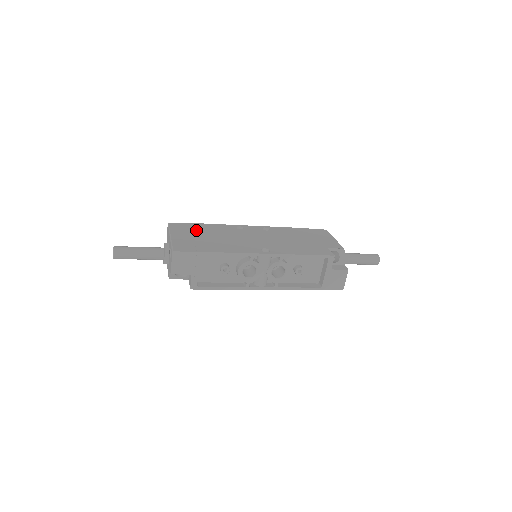
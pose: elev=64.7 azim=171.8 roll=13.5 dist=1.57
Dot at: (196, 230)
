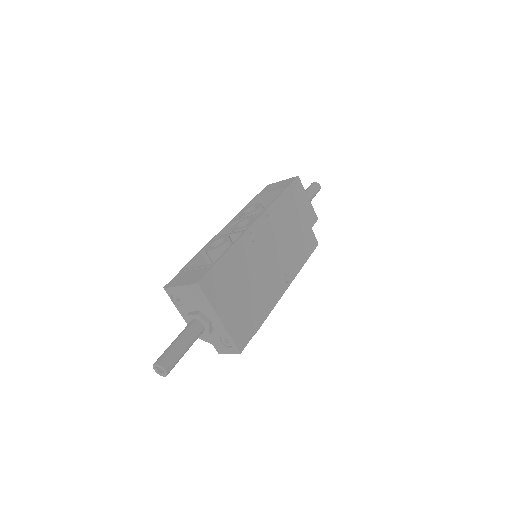
Dot at: (229, 282)
